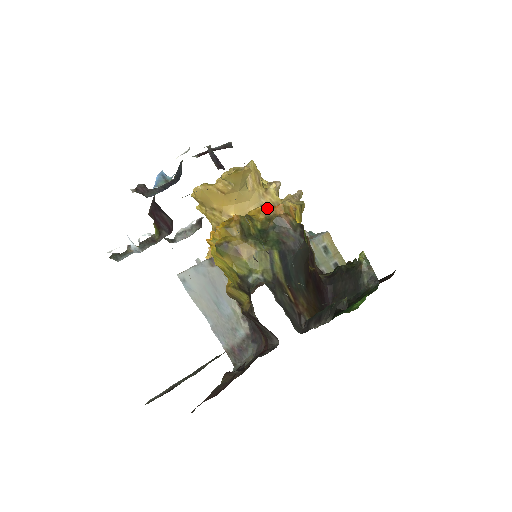
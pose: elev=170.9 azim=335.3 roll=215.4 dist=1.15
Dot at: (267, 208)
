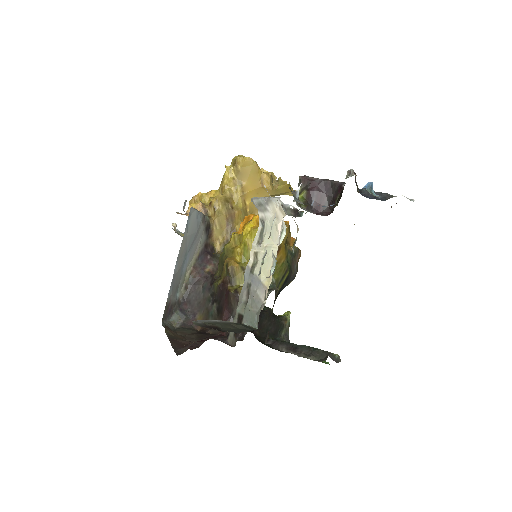
Dot at: (289, 233)
